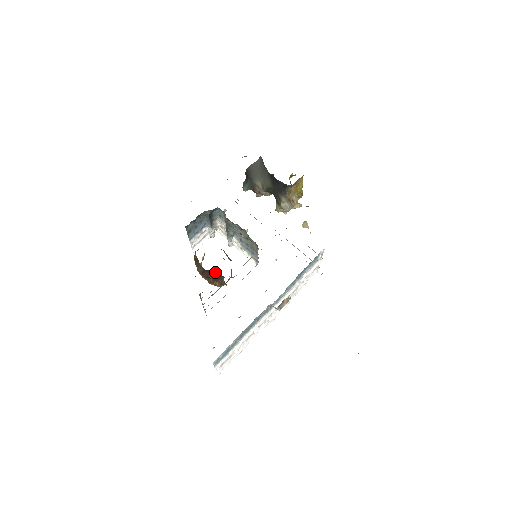
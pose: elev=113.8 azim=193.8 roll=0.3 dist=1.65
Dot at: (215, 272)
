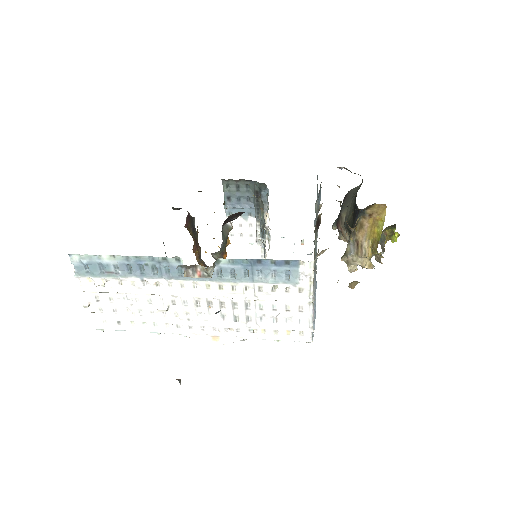
Dot at: (193, 220)
